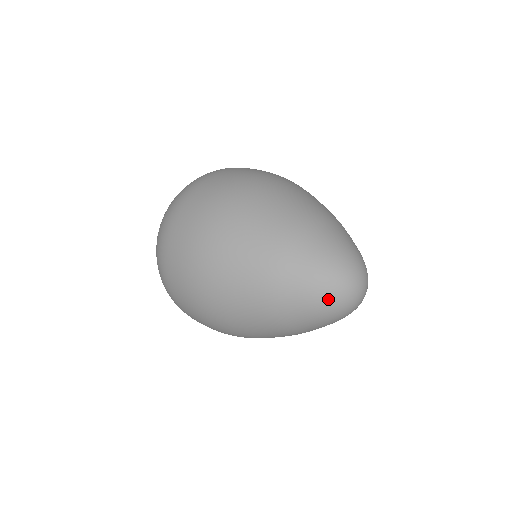
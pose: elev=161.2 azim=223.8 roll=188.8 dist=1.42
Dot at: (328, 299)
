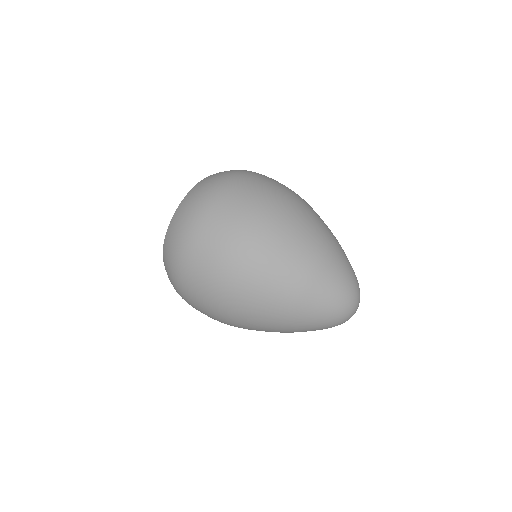
Dot at: occluded
